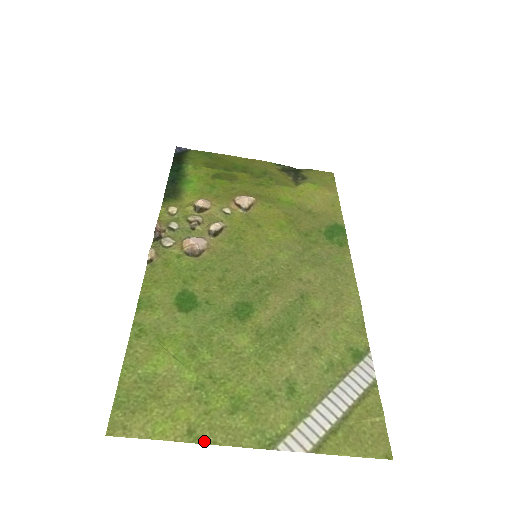
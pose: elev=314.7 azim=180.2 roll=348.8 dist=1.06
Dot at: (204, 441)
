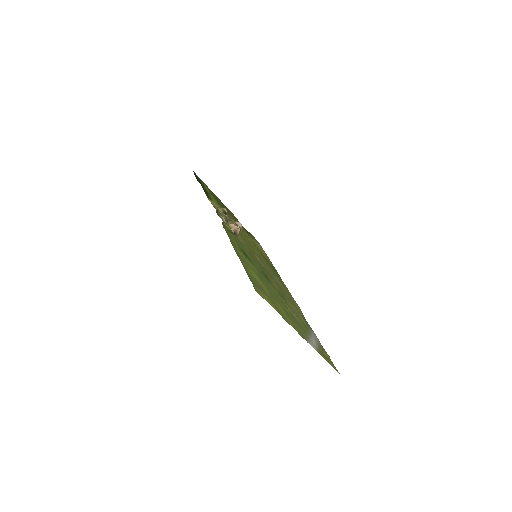
Dot at: (286, 320)
